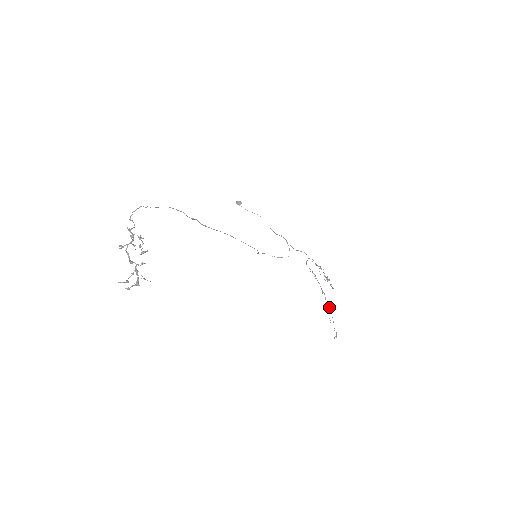
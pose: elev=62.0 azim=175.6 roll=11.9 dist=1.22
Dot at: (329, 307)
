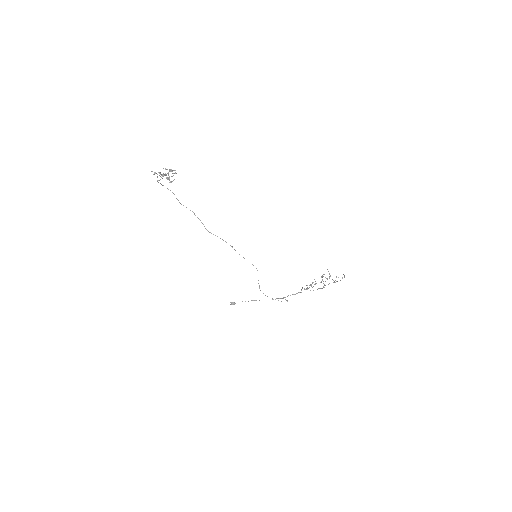
Dot at: occluded
